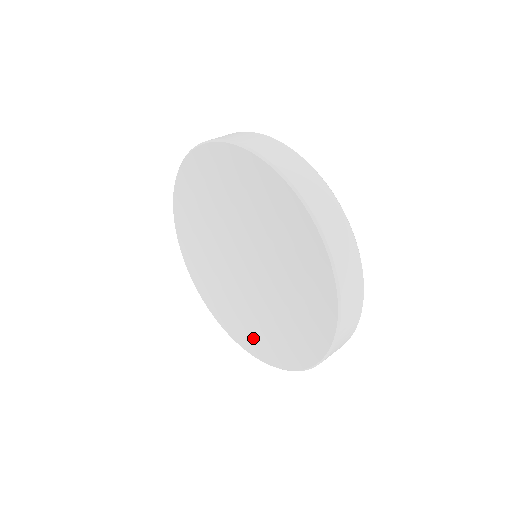
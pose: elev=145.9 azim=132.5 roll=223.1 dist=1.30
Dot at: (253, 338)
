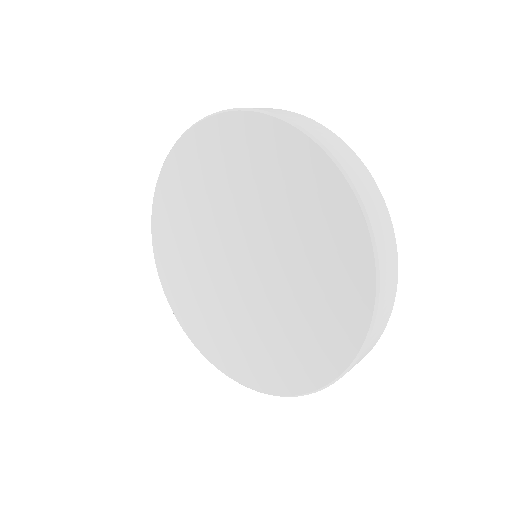
Dot at: (213, 338)
